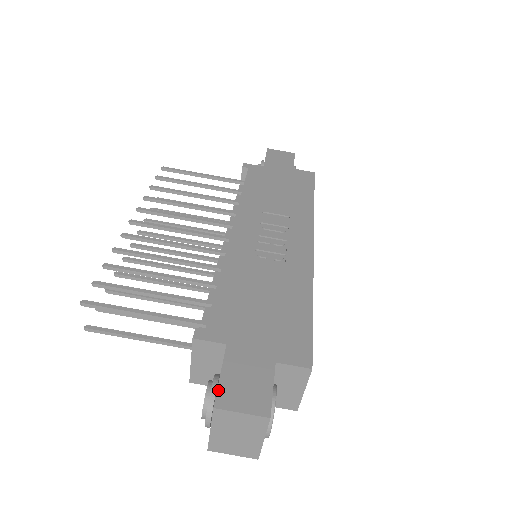
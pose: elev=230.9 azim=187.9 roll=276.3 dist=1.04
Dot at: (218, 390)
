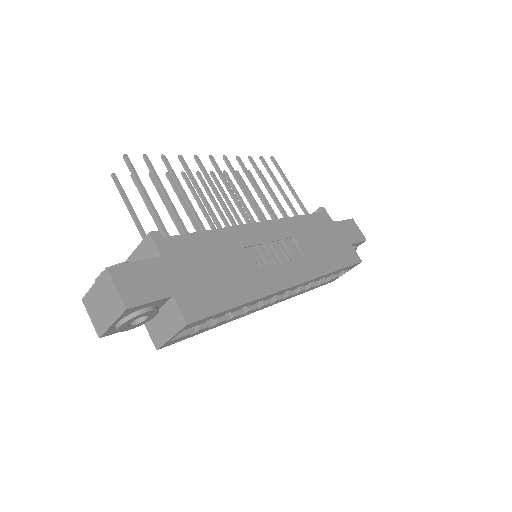
Dot at: (122, 265)
